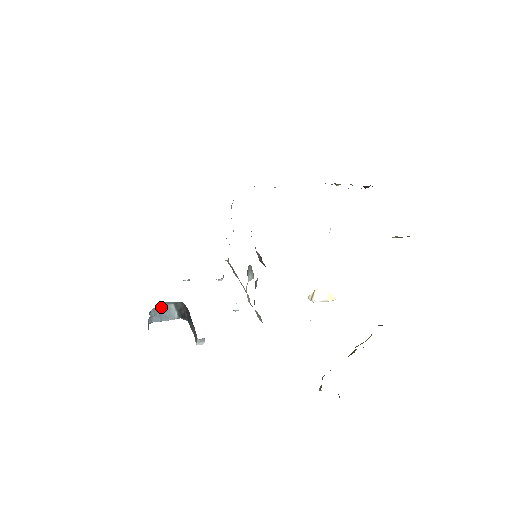
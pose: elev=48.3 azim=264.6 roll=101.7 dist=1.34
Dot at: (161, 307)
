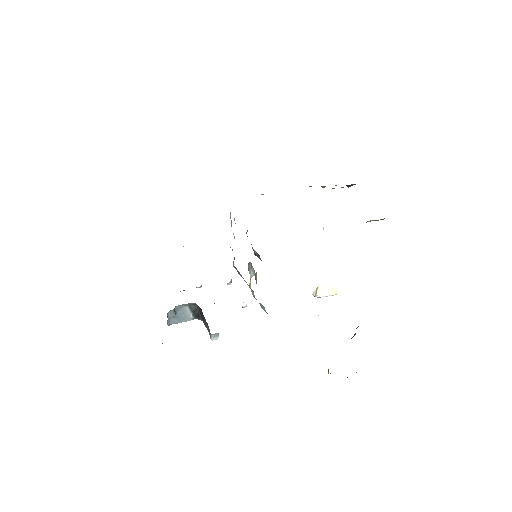
Dot at: (177, 310)
